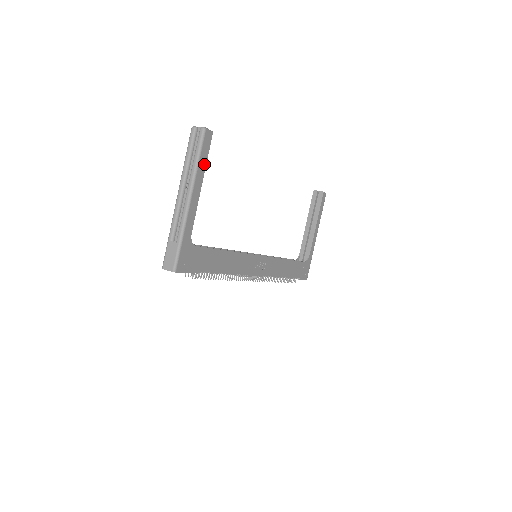
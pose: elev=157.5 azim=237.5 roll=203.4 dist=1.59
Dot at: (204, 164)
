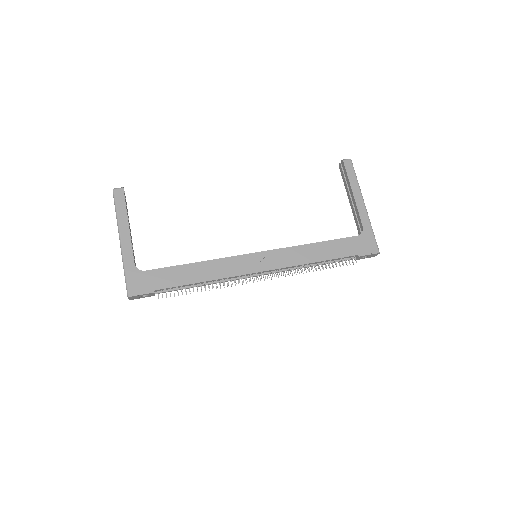
Dot at: (124, 211)
